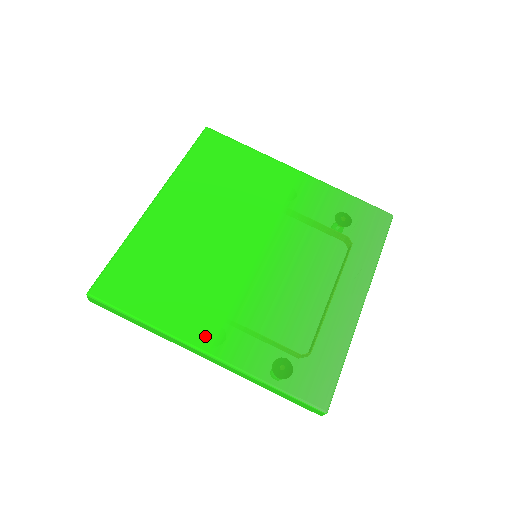
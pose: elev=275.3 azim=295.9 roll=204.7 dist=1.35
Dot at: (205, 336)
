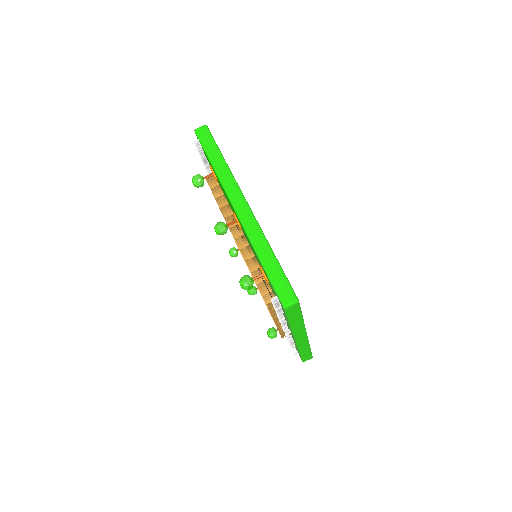
Dot at: occluded
